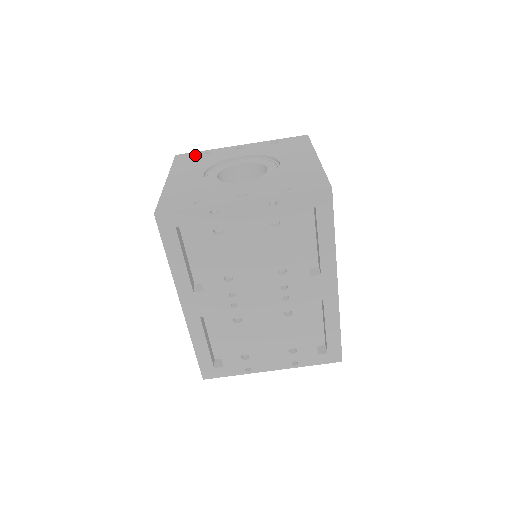
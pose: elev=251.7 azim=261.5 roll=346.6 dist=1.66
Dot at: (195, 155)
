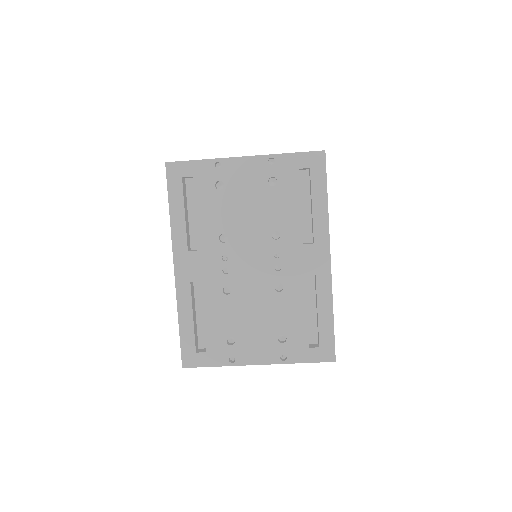
Dot at: occluded
